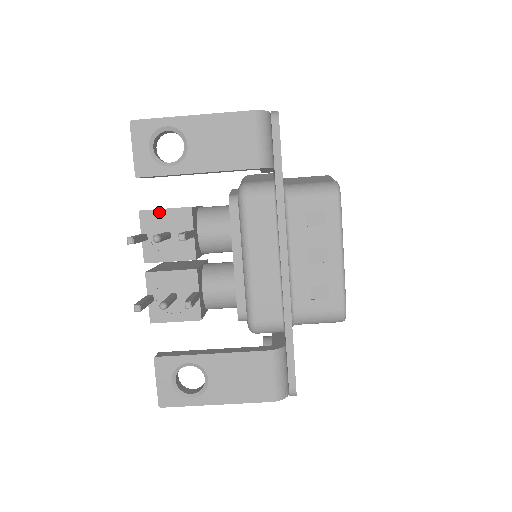
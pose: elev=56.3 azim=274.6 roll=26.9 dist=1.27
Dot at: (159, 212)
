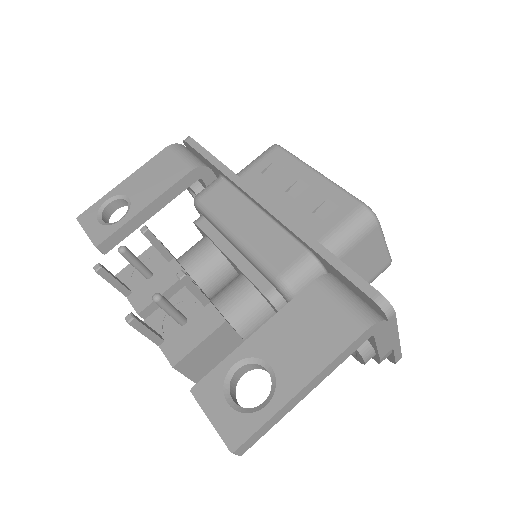
Dot at: occluded
